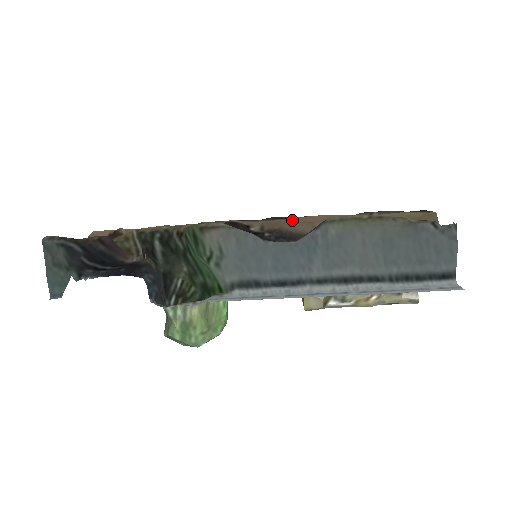
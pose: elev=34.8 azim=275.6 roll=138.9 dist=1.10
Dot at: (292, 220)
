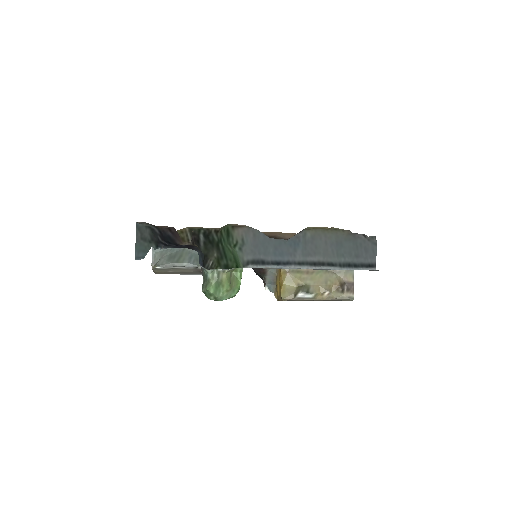
Dot at: (282, 233)
